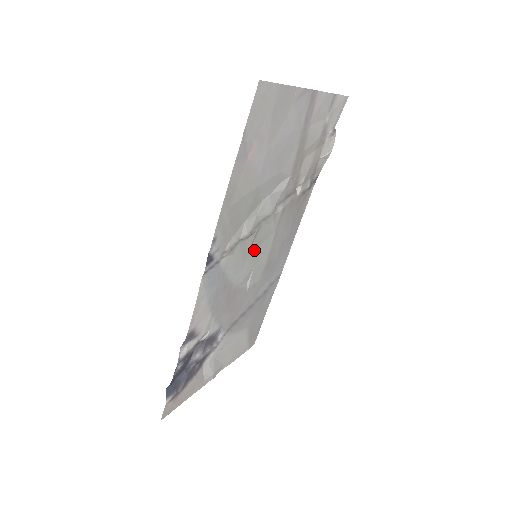
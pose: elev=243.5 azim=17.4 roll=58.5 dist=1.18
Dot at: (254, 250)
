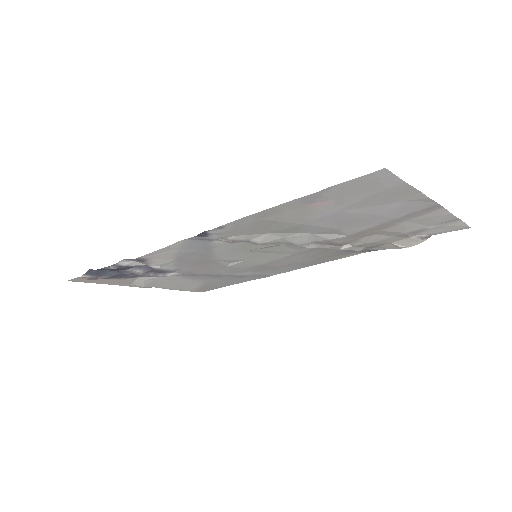
Dot at: (258, 252)
